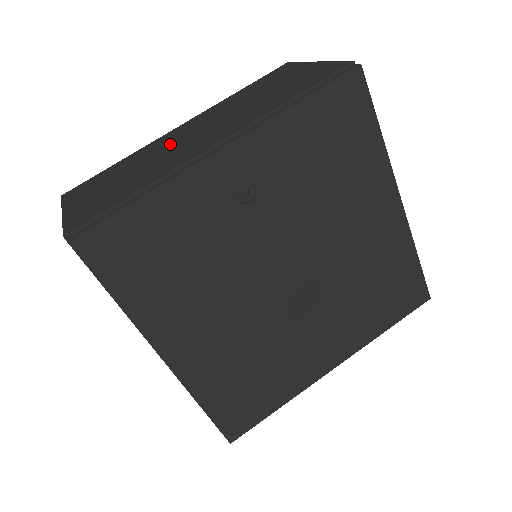
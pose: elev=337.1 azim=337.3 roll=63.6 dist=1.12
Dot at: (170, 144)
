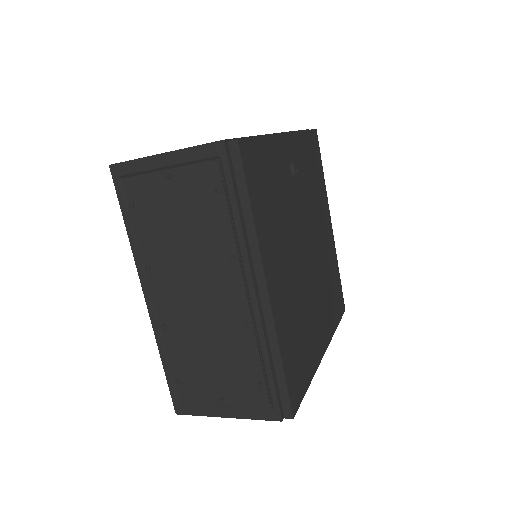
Dot at: occluded
